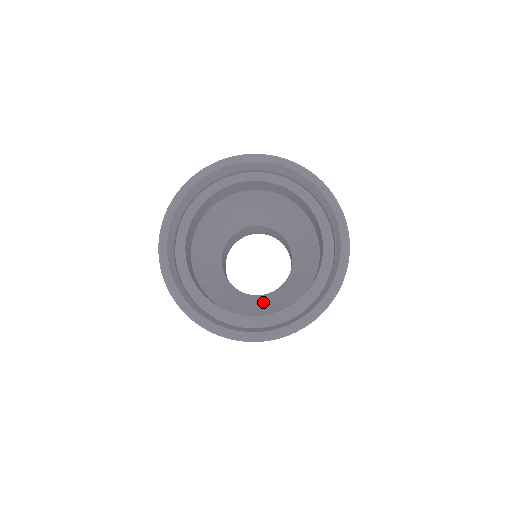
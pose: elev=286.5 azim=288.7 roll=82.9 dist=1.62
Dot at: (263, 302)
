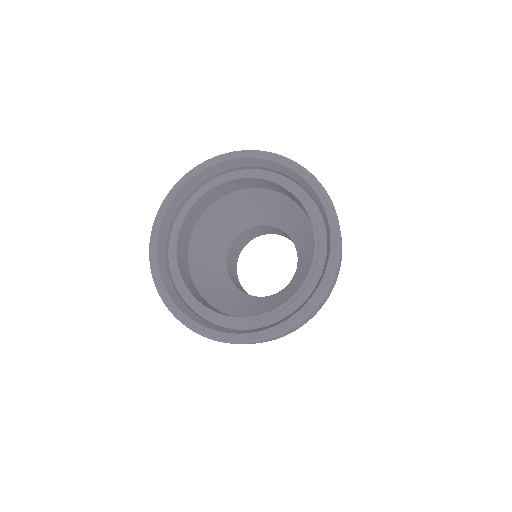
Dot at: (293, 287)
